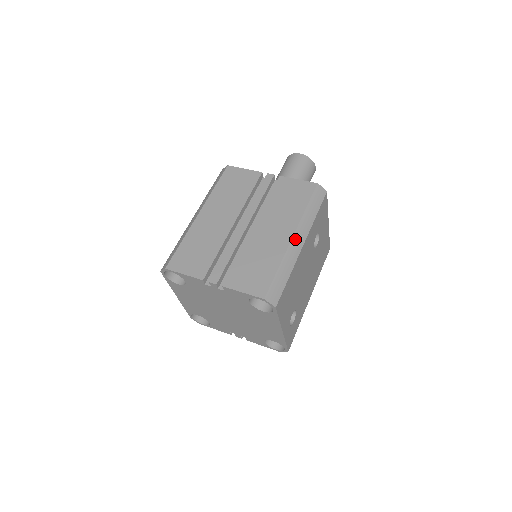
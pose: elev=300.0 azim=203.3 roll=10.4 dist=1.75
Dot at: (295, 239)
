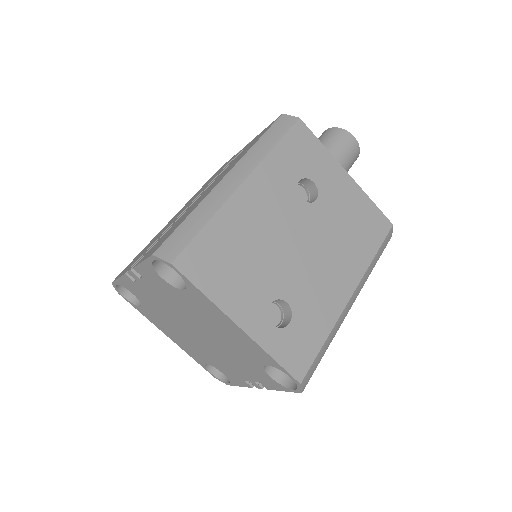
Dot at: (228, 178)
